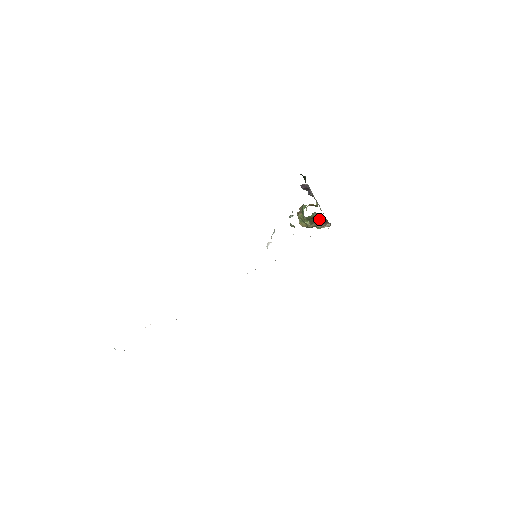
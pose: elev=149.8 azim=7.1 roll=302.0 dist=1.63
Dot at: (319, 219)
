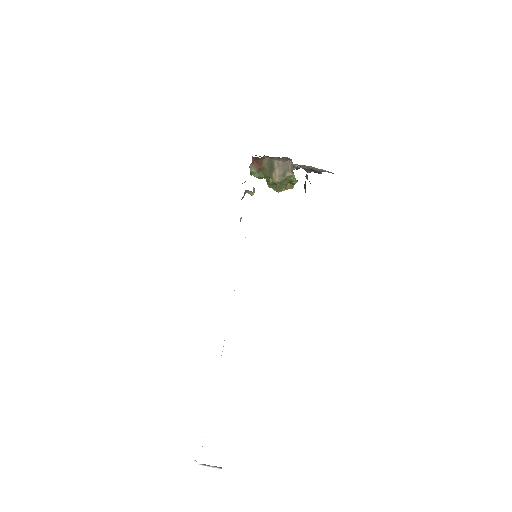
Dot at: (270, 165)
